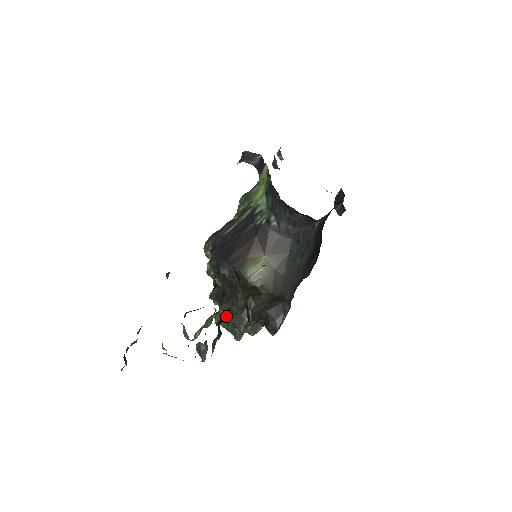
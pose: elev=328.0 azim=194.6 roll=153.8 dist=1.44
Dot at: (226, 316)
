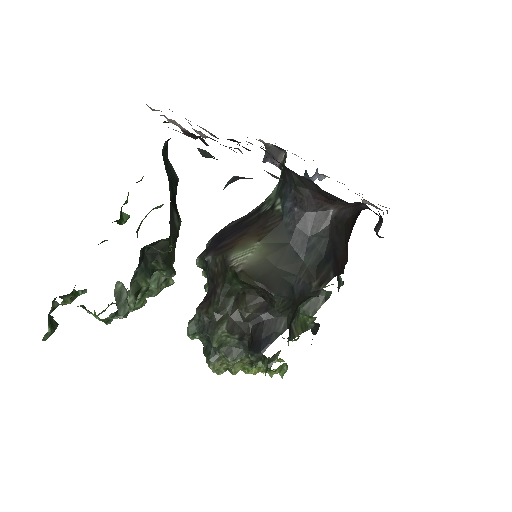
Dot at: (162, 253)
